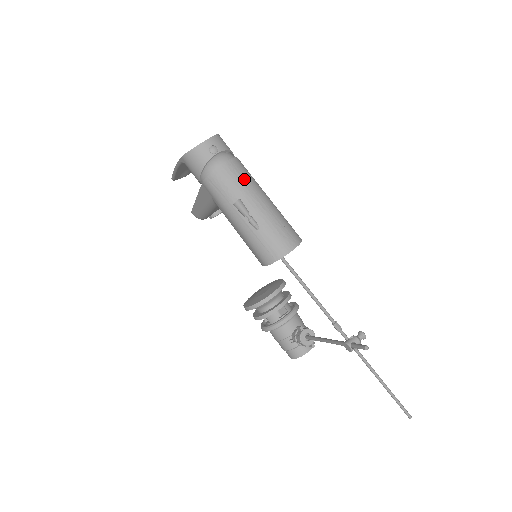
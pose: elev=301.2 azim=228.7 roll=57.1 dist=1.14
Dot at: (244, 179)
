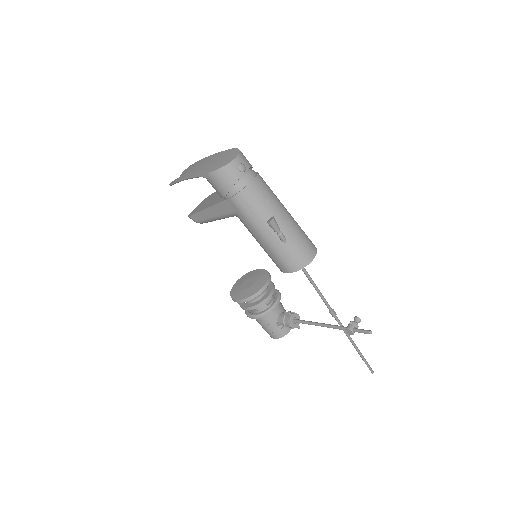
Dot at: (270, 195)
